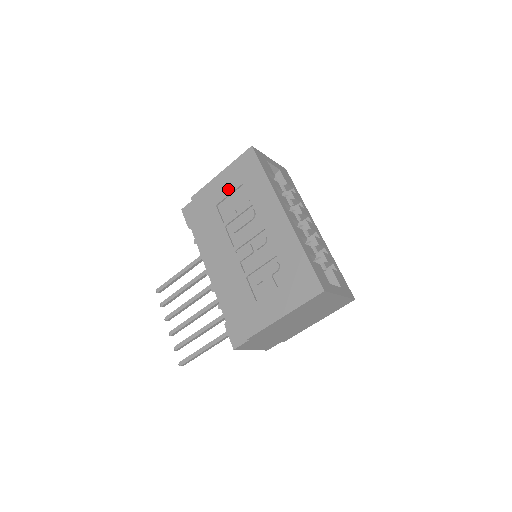
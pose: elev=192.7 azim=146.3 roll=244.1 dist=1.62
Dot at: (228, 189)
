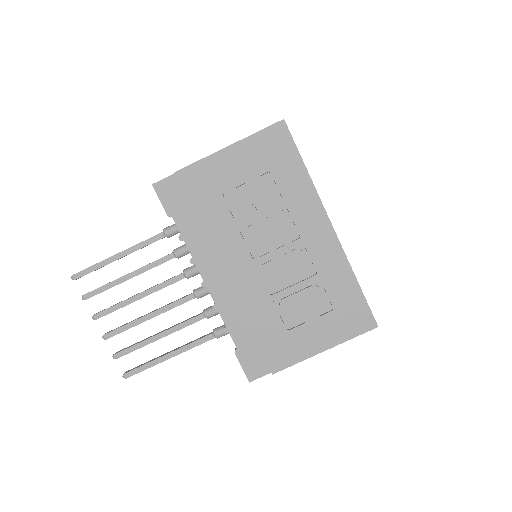
Dot at: (244, 174)
